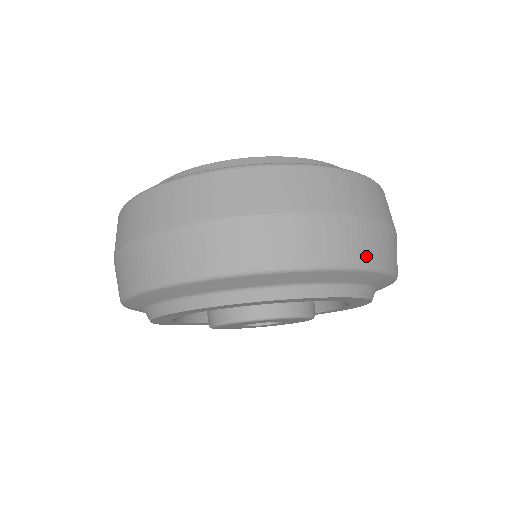
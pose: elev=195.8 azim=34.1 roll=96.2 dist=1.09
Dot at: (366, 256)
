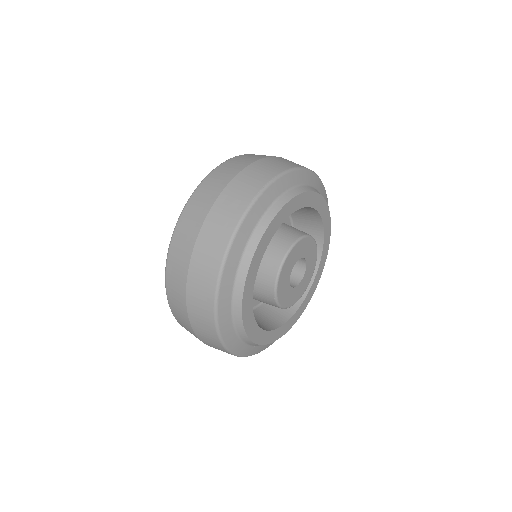
Dot at: (290, 165)
